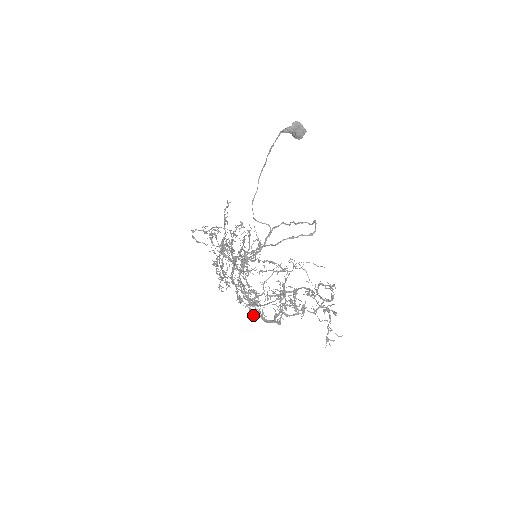
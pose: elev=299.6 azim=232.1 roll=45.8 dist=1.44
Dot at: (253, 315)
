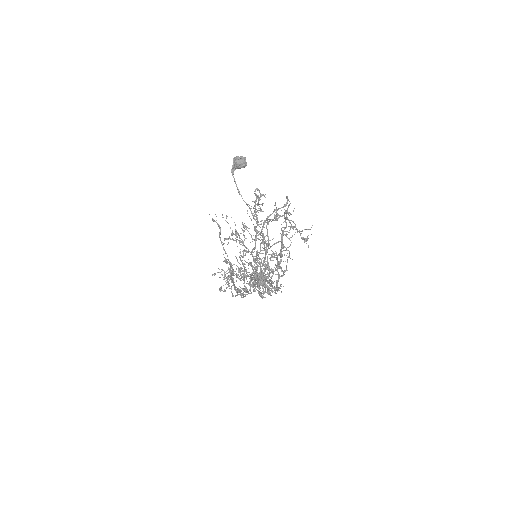
Dot at: occluded
